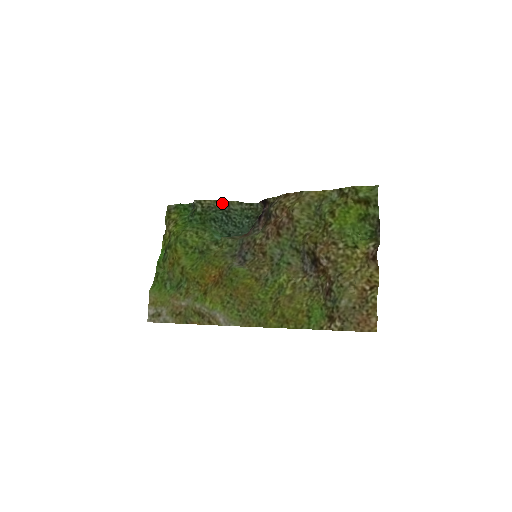
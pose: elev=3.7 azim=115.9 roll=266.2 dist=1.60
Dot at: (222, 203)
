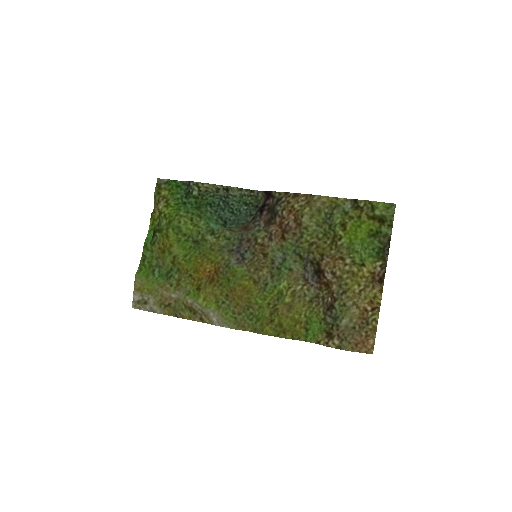
Dot at: (221, 188)
